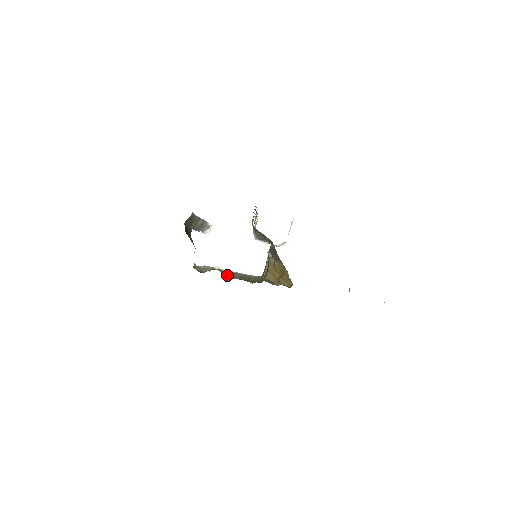
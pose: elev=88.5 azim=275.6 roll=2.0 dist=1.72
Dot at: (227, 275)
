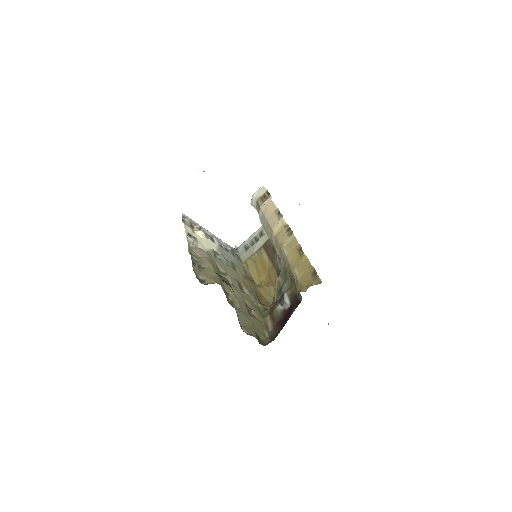
Dot at: (238, 319)
